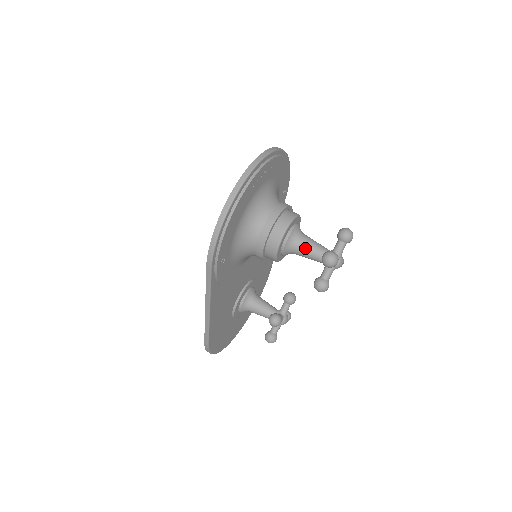
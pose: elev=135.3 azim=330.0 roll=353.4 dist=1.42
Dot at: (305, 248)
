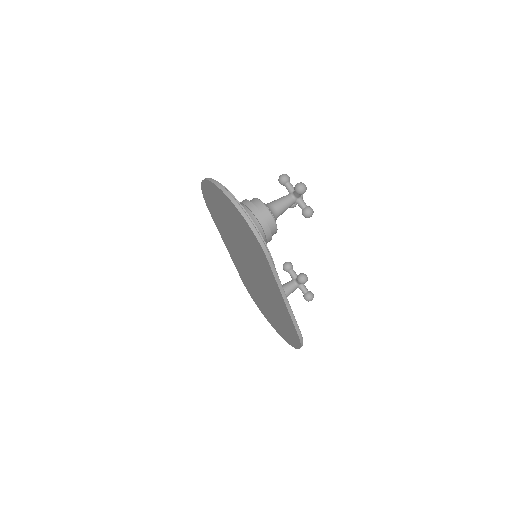
Dot at: (280, 205)
